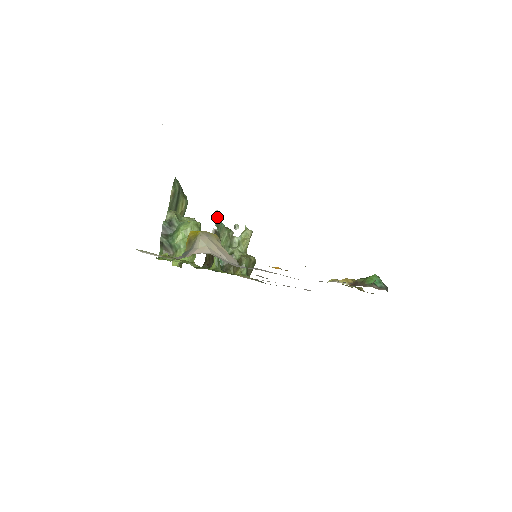
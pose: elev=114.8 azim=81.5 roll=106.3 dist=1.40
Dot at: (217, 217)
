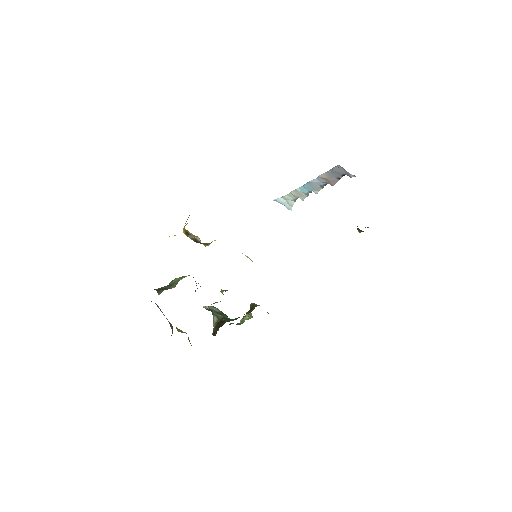
Dot at: occluded
